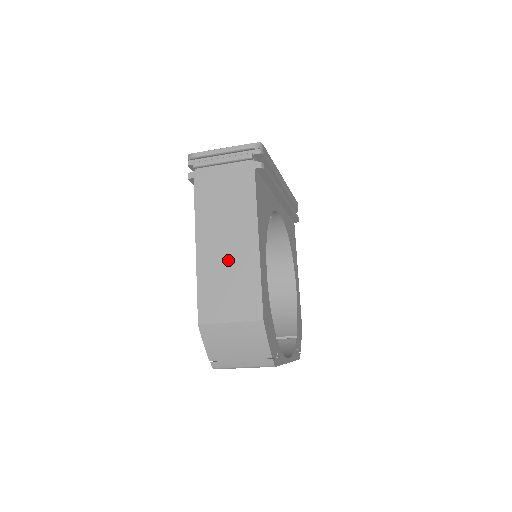
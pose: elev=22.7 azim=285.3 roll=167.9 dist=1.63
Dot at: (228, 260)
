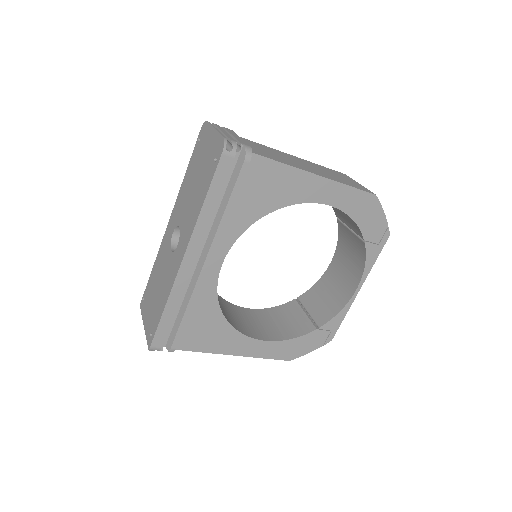
Dot at: occluded
